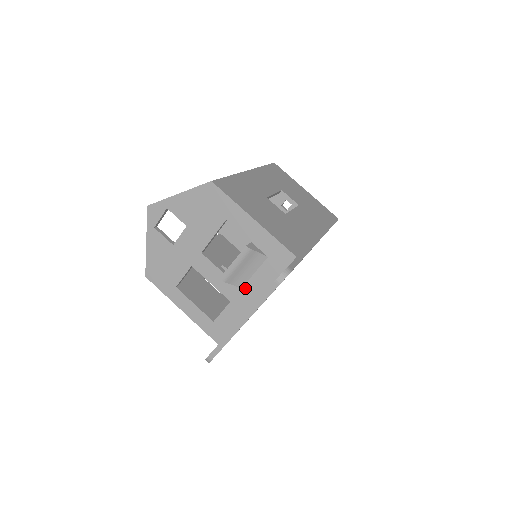
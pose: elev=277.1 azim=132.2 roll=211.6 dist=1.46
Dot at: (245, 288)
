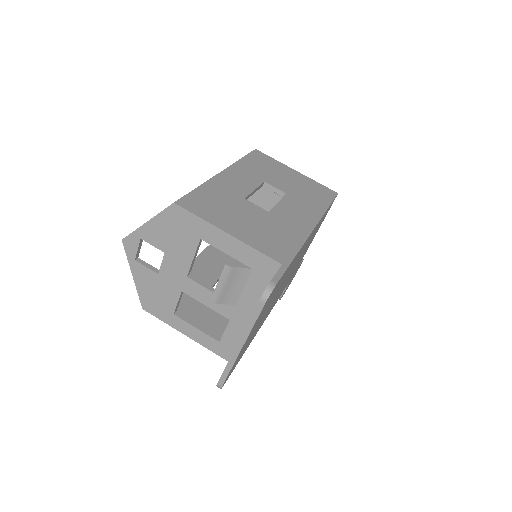
Dot at: (240, 304)
